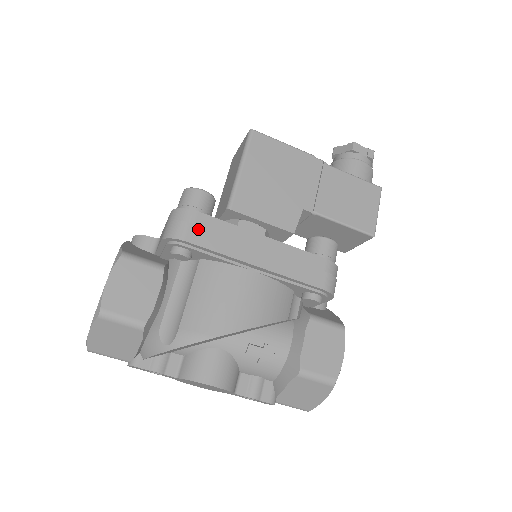
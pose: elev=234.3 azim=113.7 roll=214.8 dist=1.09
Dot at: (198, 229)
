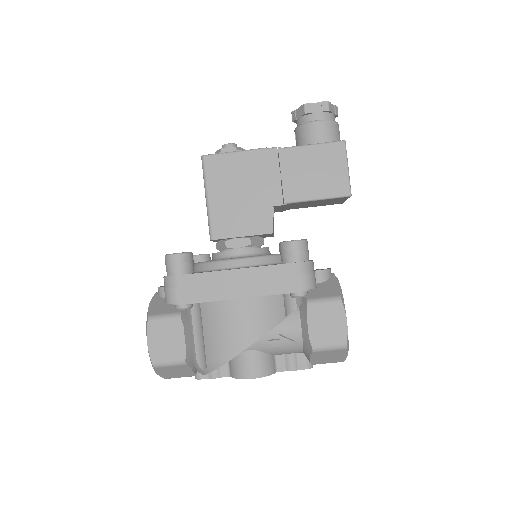
Dot at: (184, 289)
